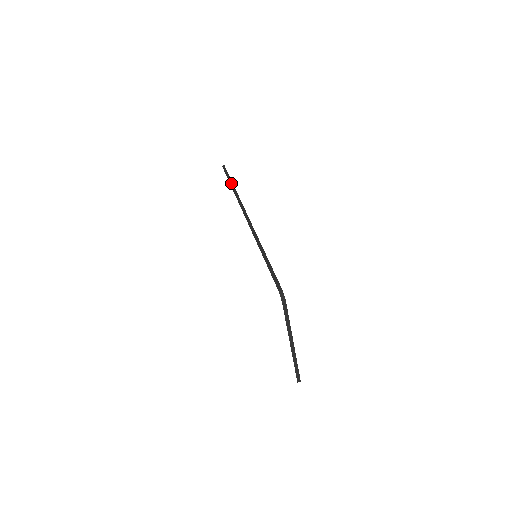
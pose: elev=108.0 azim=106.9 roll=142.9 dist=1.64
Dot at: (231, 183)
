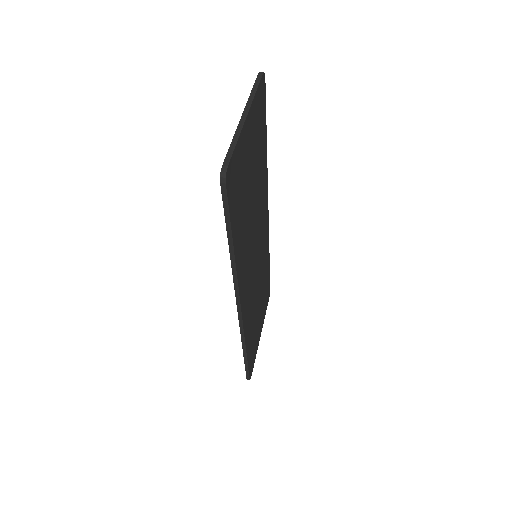
Dot at: occluded
